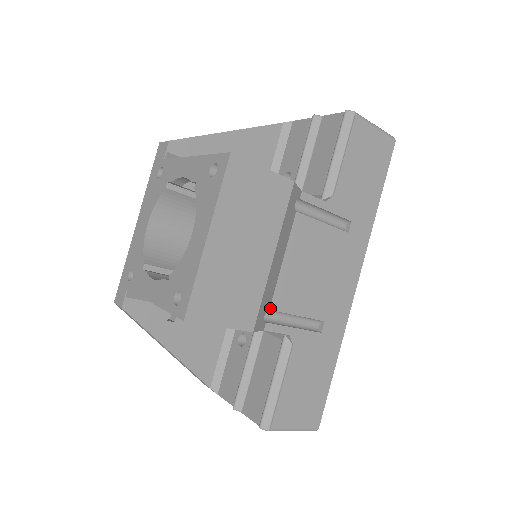
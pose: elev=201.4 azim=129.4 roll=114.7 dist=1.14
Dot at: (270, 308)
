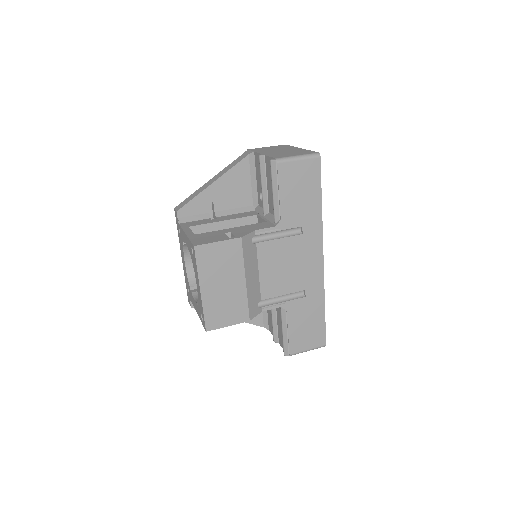
Dot at: (261, 299)
